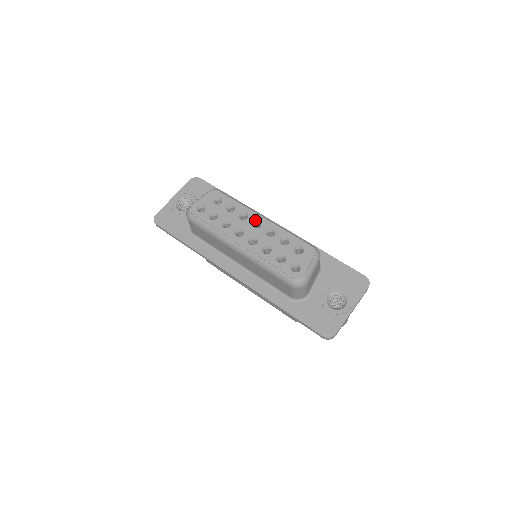
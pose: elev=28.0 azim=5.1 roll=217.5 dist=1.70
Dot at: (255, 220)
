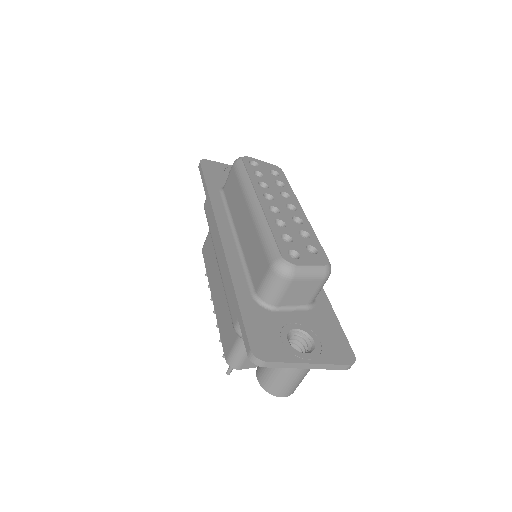
Dot at: (293, 204)
